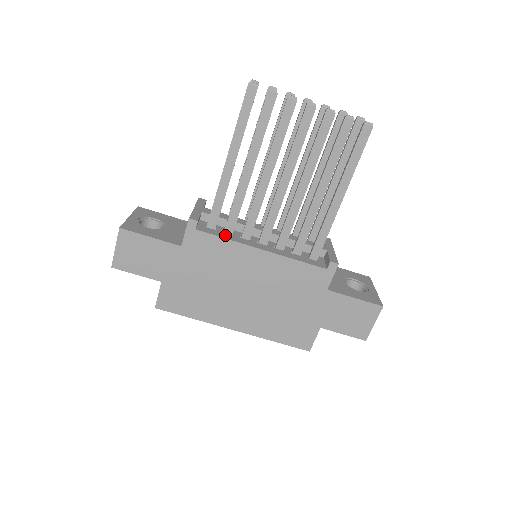
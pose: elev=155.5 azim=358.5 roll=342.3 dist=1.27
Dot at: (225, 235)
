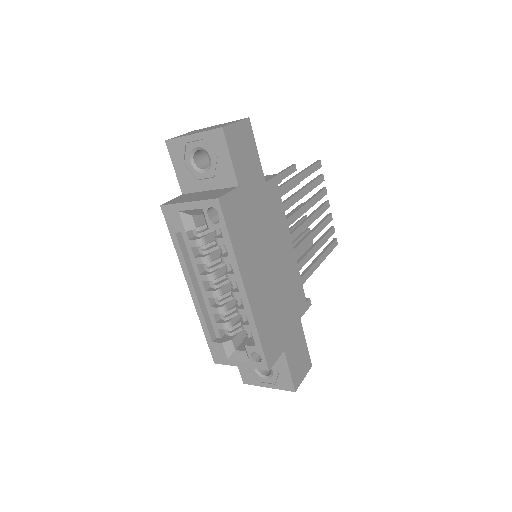
Dot at: occluded
